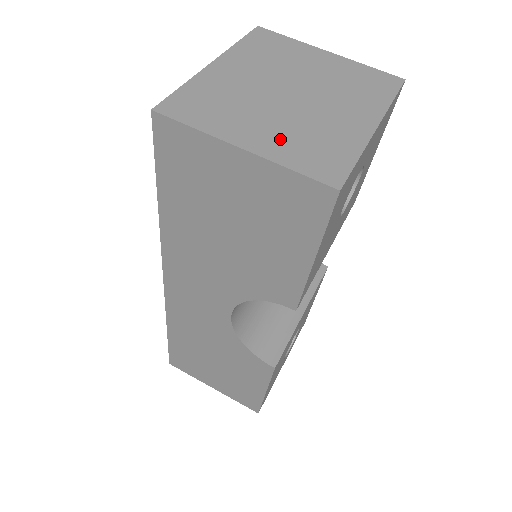
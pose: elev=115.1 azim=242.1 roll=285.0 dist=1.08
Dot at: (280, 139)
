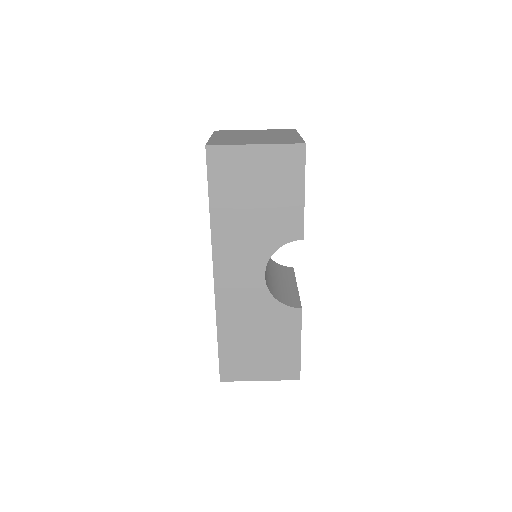
Dot at: (267, 141)
